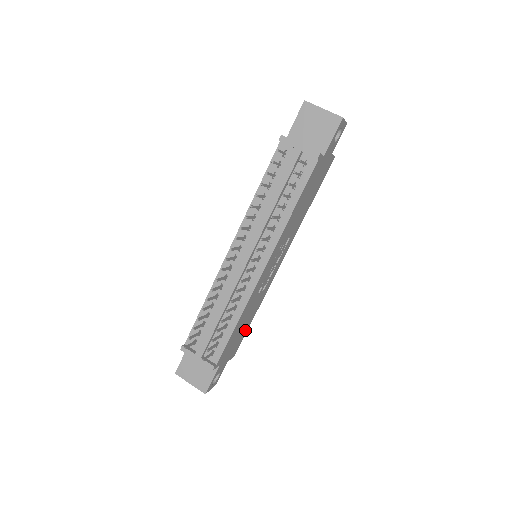
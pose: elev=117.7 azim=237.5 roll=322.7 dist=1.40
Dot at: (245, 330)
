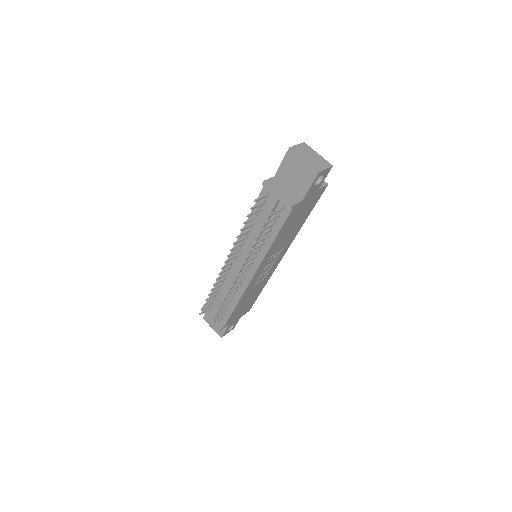
Dot at: (254, 298)
